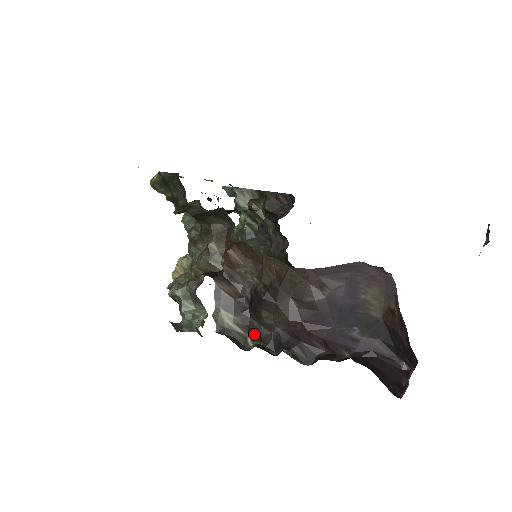
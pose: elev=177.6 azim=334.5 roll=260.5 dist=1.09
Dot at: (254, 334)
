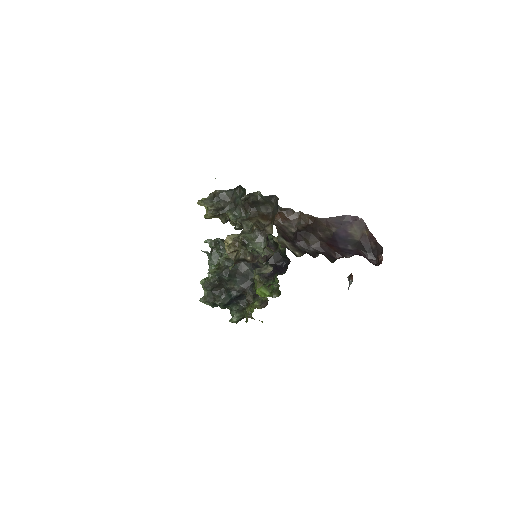
Dot at: (300, 251)
